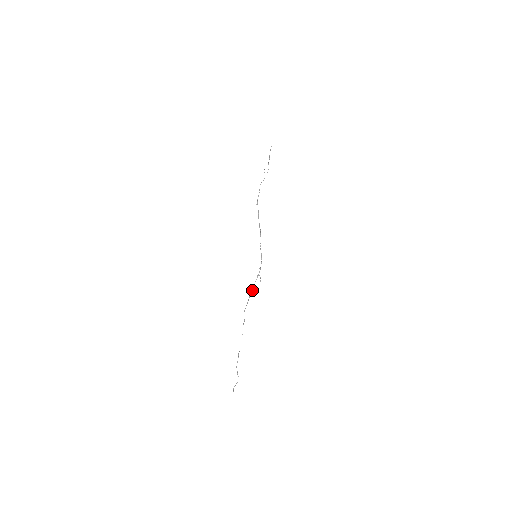
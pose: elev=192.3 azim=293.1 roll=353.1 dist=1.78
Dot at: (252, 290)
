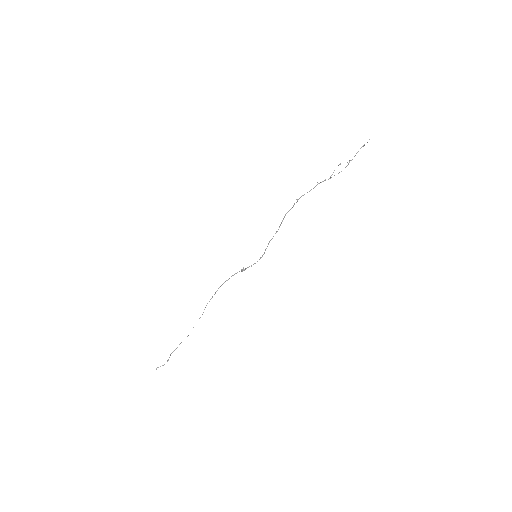
Dot at: occluded
